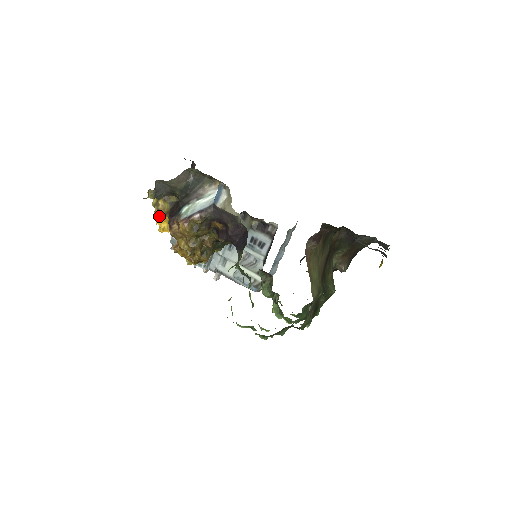
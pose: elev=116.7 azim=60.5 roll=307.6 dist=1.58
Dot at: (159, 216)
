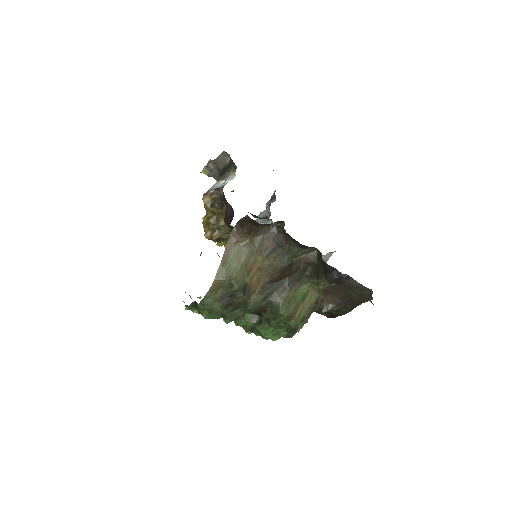
Dot at: occluded
